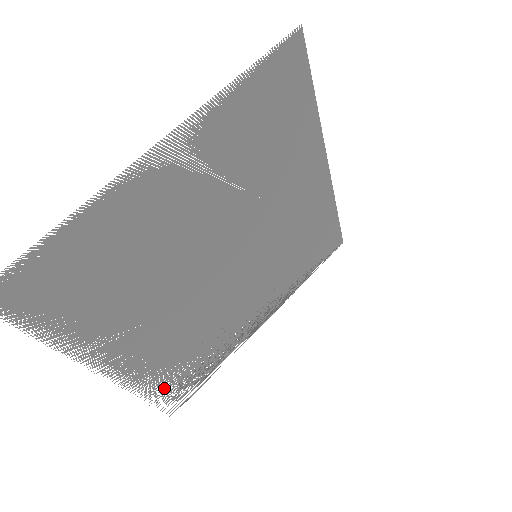
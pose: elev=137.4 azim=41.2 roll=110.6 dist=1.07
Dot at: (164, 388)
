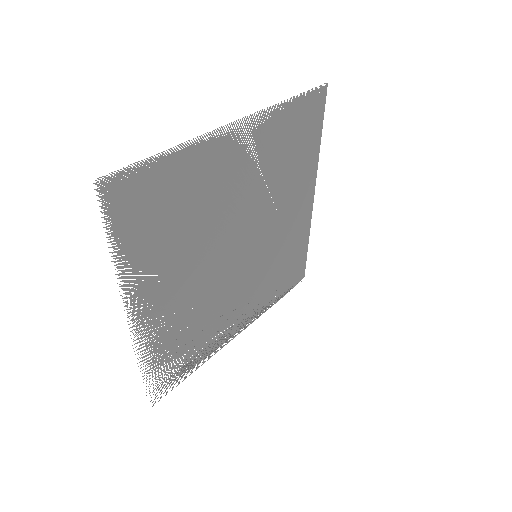
Dot at: (158, 366)
